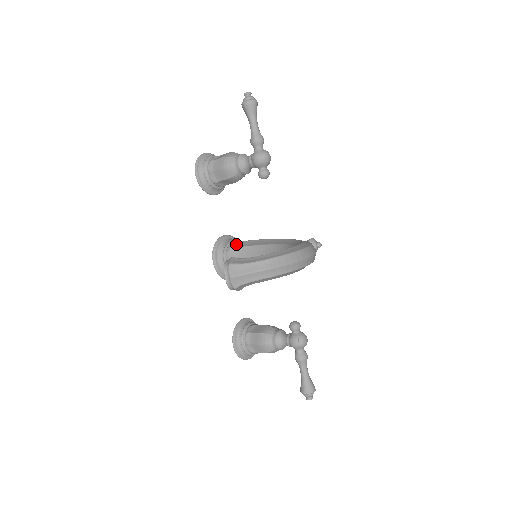
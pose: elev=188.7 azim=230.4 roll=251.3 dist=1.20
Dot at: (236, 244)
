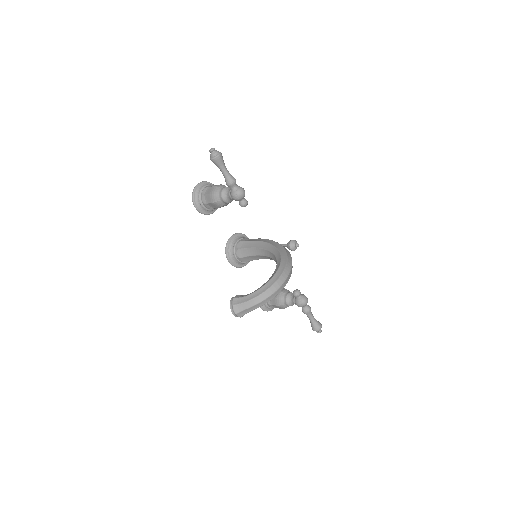
Dot at: (240, 245)
